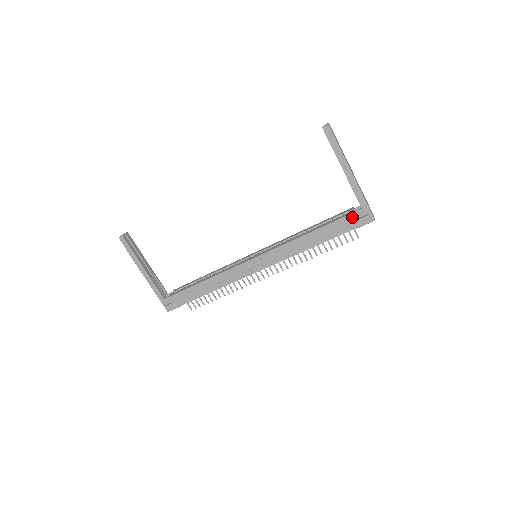
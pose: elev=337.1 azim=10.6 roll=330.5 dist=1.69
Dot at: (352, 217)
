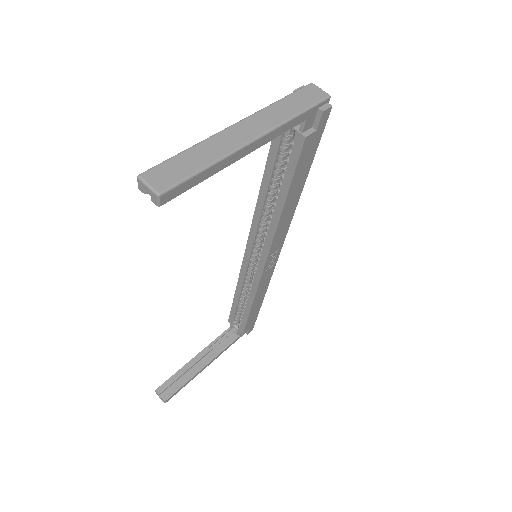
Dot at: (308, 140)
